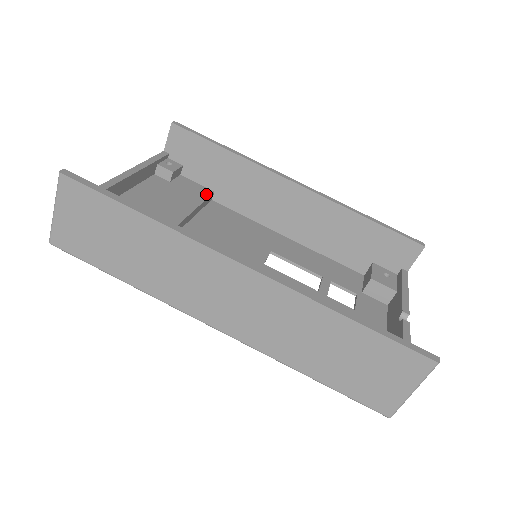
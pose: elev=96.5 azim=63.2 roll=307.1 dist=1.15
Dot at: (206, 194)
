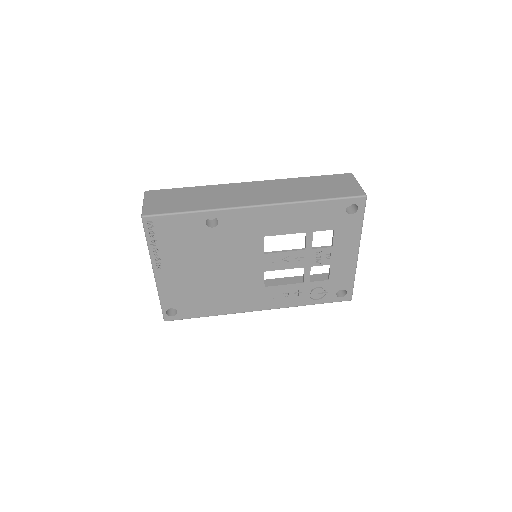
Dot at: occluded
